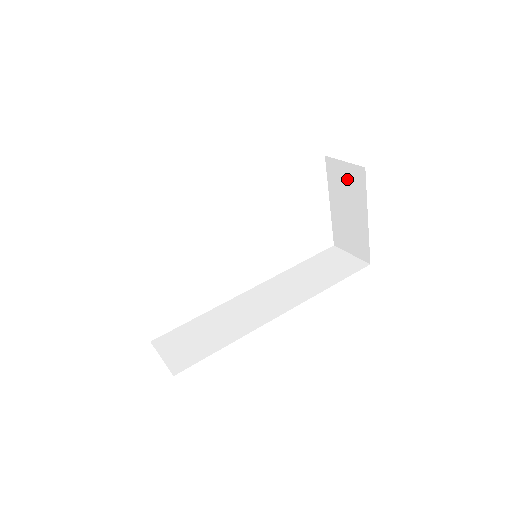
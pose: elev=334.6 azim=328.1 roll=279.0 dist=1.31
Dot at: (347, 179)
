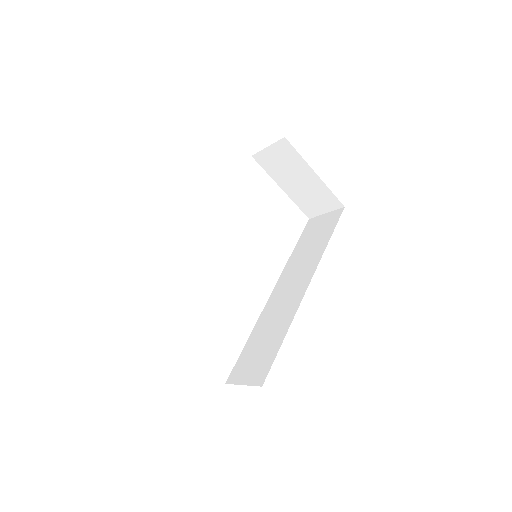
Dot at: (279, 158)
